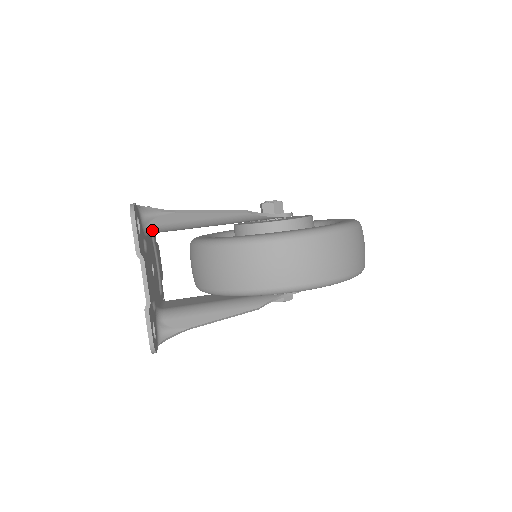
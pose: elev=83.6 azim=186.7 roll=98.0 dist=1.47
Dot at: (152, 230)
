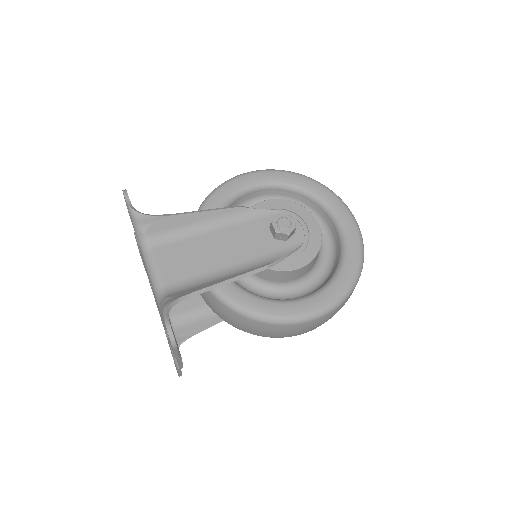
Dot at: occluded
